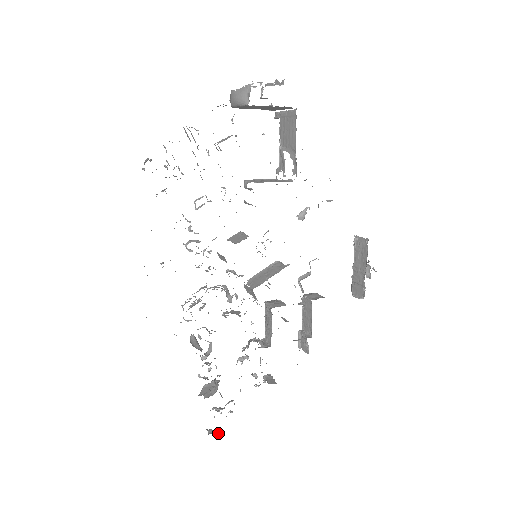
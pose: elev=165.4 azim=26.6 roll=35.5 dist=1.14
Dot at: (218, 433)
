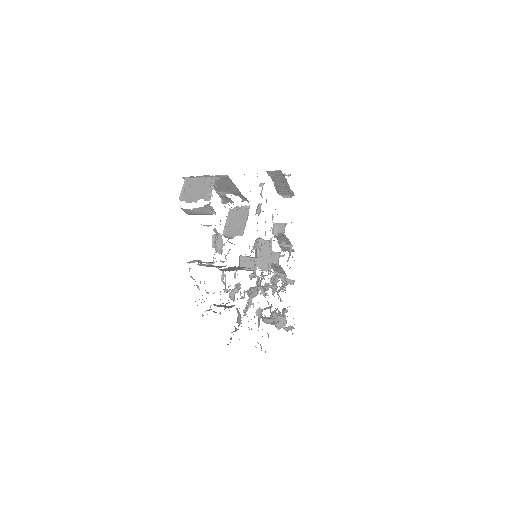
Dot at: (290, 326)
